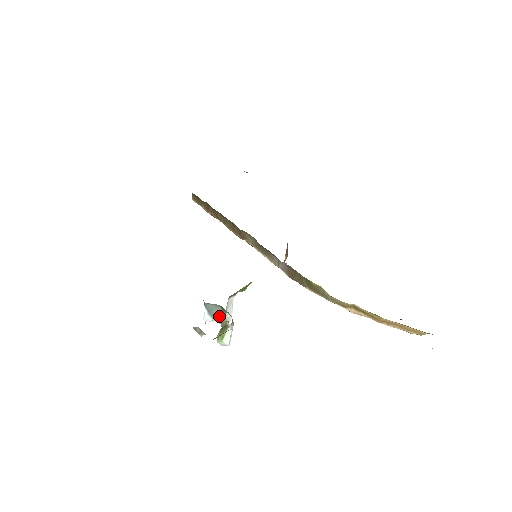
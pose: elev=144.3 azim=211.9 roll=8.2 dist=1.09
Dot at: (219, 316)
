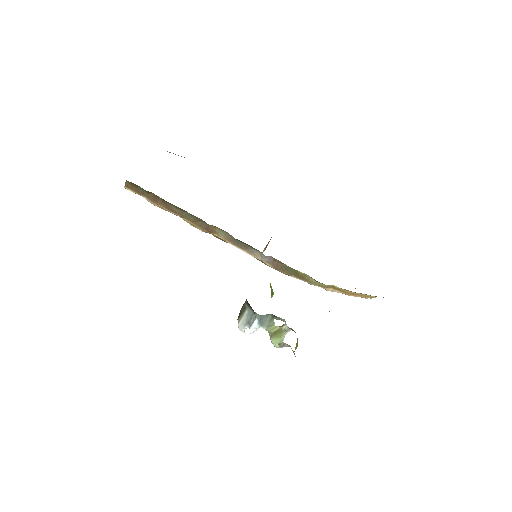
Dot at: (267, 323)
